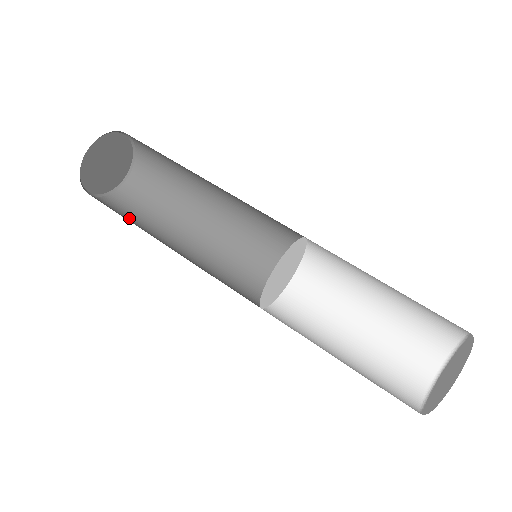
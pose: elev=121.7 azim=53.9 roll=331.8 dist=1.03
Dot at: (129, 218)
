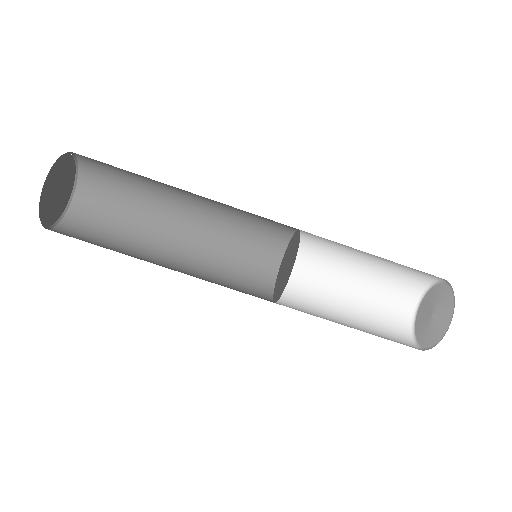
Dot at: (106, 240)
